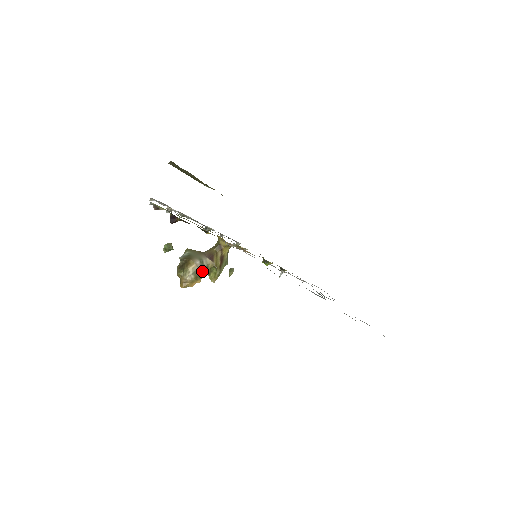
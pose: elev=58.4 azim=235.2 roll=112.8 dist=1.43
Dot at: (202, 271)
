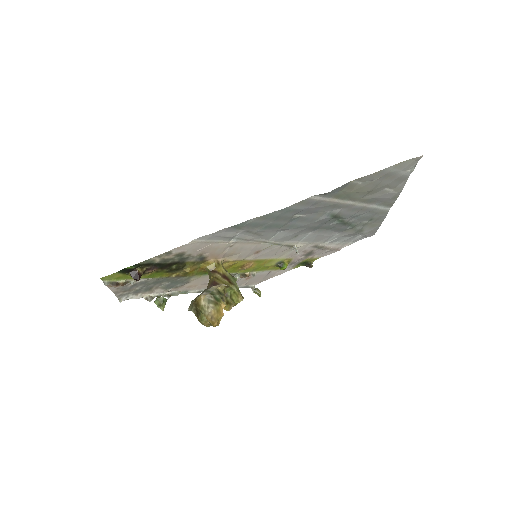
Dot at: (216, 296)
